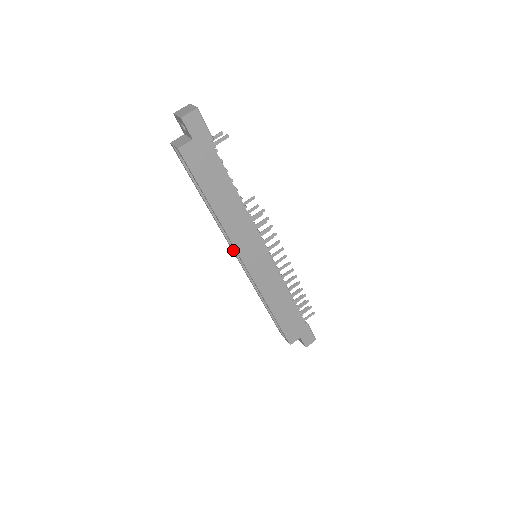
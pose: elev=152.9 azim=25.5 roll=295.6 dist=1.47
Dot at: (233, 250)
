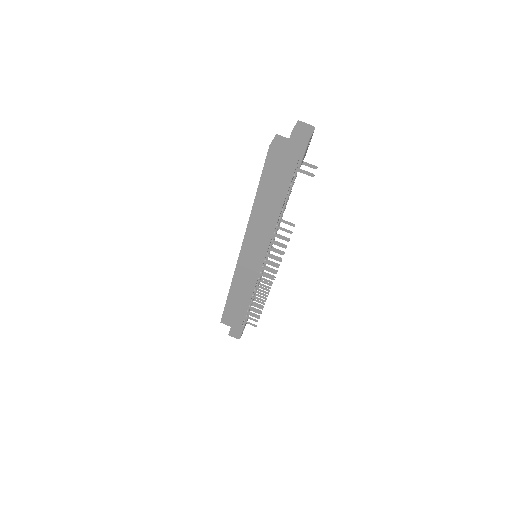
Dot at: occluded
